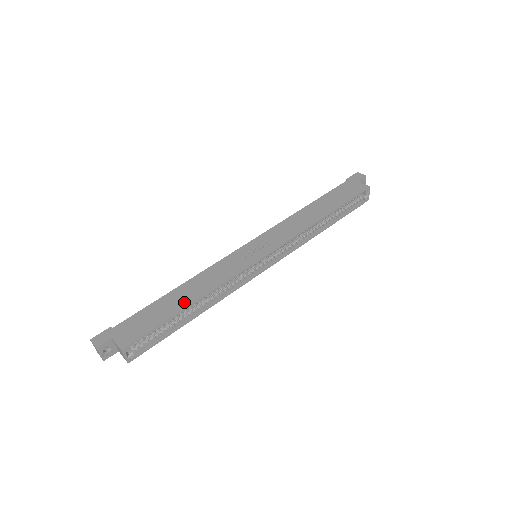
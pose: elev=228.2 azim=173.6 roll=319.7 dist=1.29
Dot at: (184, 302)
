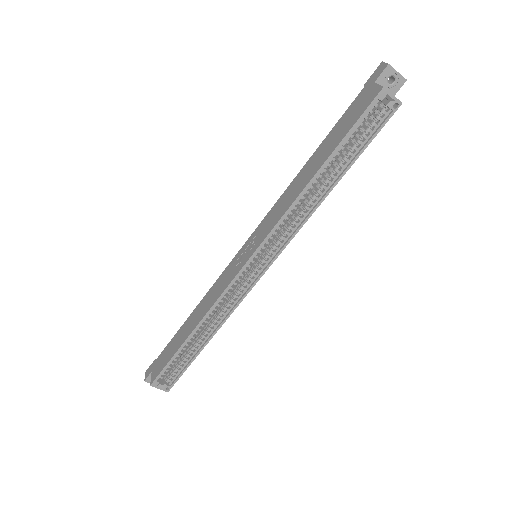
Dot at: (188, 332)
